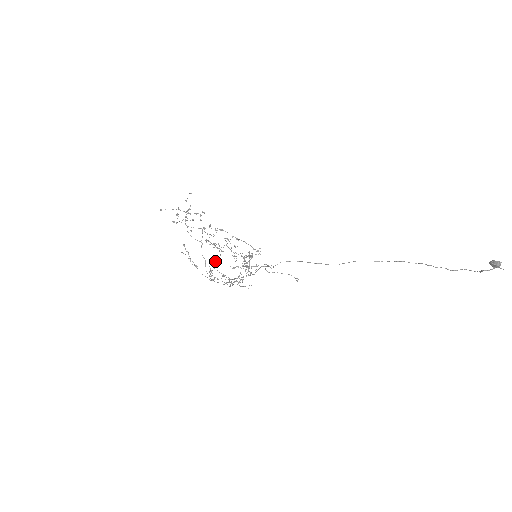
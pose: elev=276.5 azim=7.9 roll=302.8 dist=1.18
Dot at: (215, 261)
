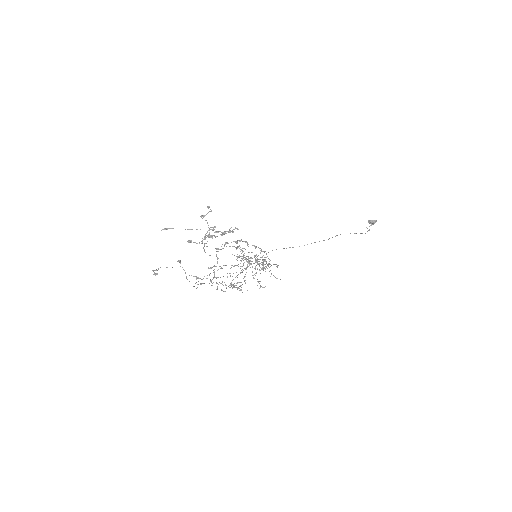
Dot at: (240, 273)
